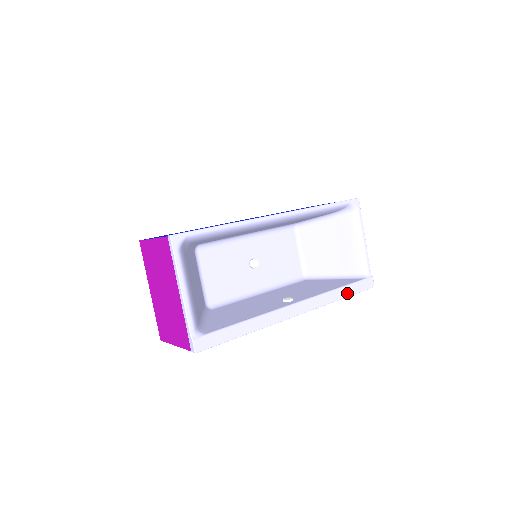
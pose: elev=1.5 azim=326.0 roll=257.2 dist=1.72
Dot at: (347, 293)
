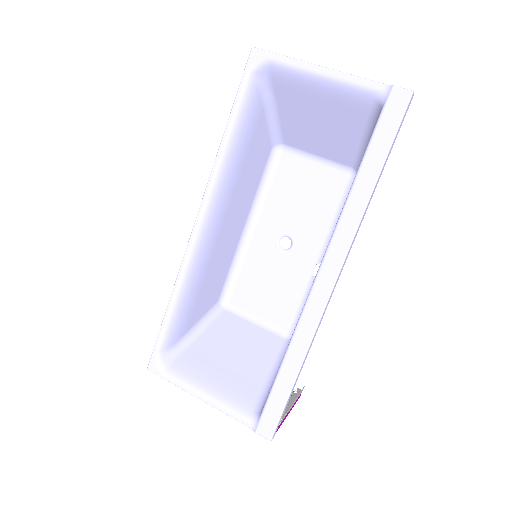
Dot at: (375, 166)
